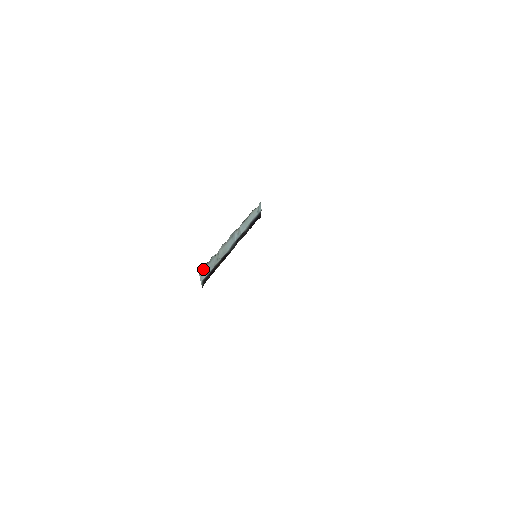
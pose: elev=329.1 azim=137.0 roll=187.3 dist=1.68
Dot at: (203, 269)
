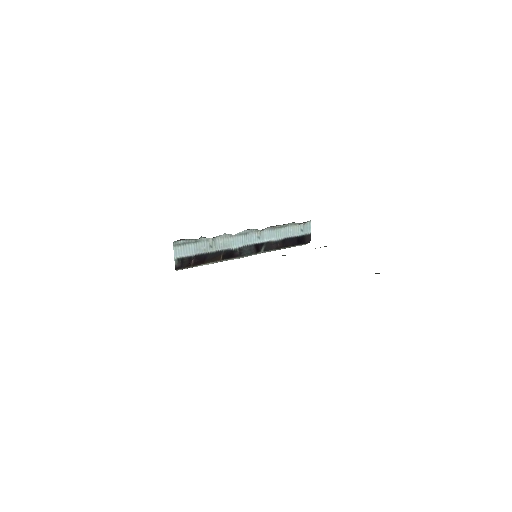
Dot at: (182, 244)
